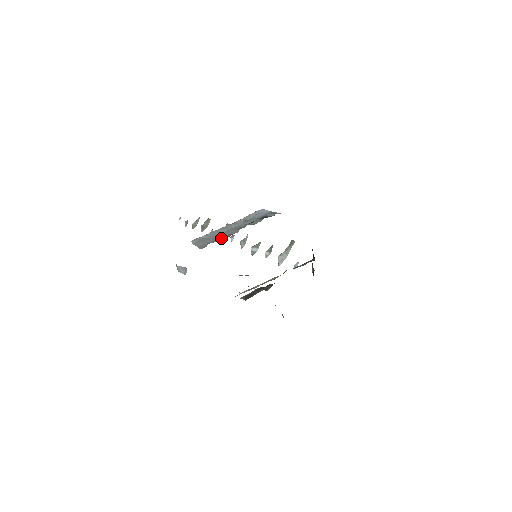
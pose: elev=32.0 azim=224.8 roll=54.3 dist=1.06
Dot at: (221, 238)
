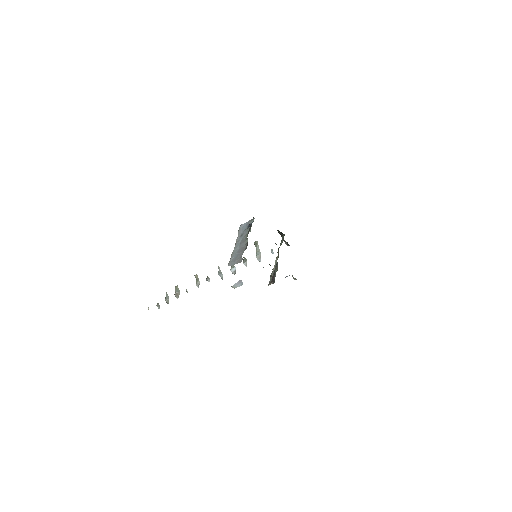
Dot at: (244, 250)
